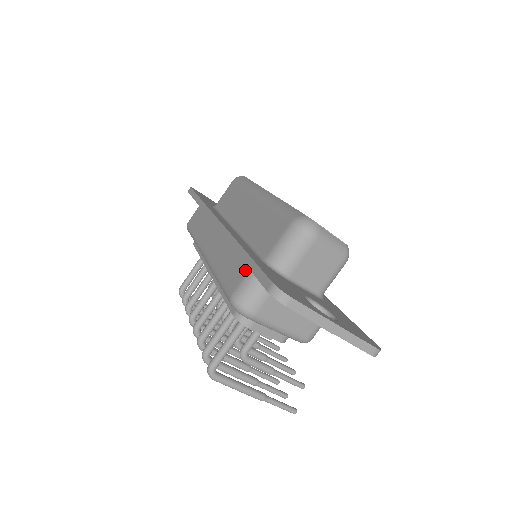
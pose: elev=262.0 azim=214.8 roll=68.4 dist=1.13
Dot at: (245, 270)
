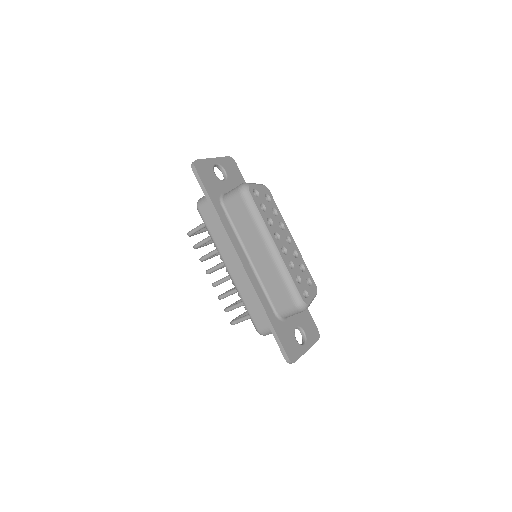
Dot at: occluded
